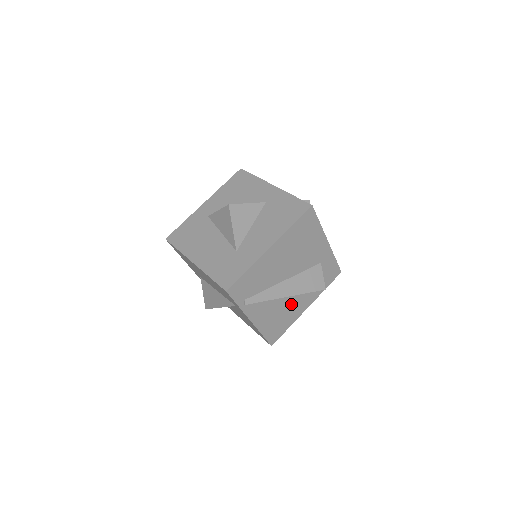
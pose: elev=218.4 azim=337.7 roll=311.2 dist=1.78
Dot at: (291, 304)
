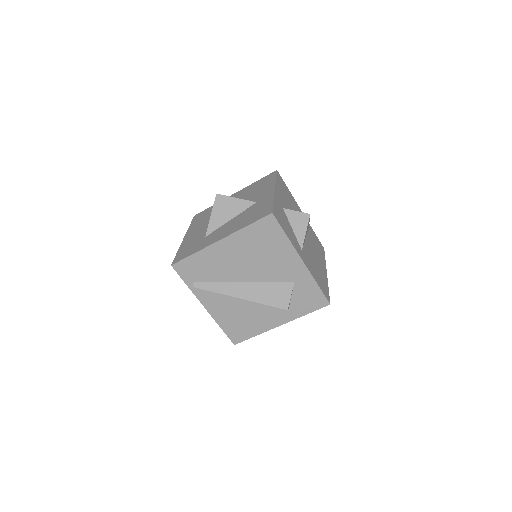
Dot at: (256, 311)
